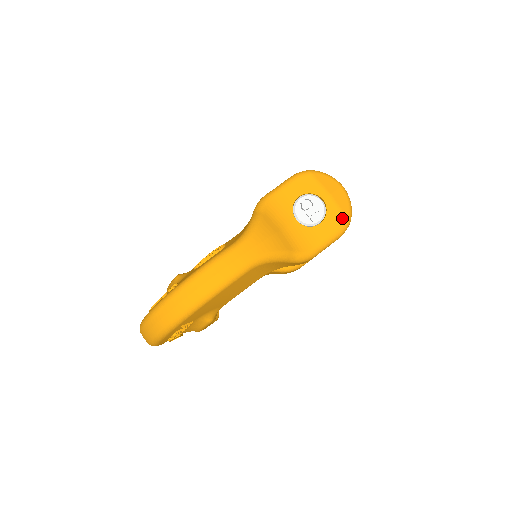
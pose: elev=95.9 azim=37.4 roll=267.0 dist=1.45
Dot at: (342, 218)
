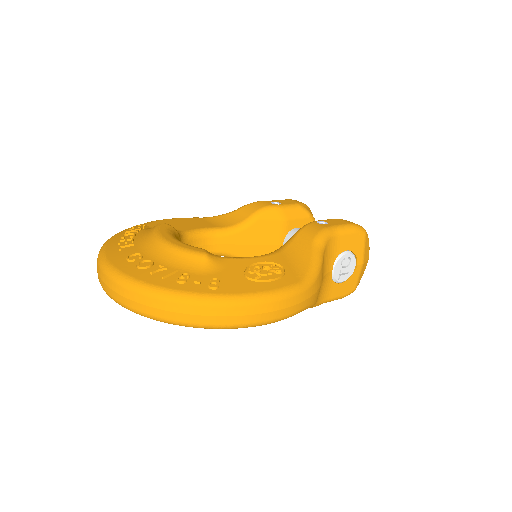
Dot at: (354, 287)
